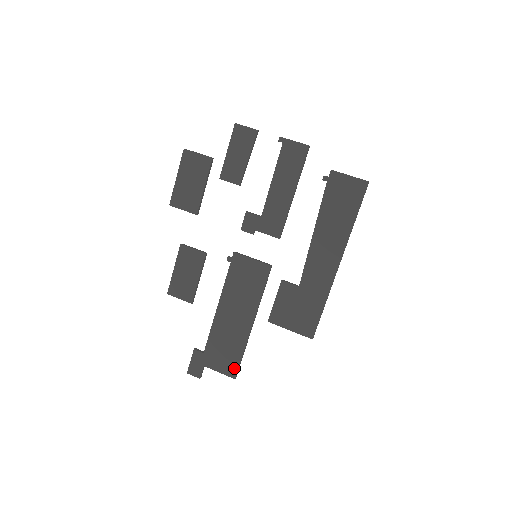
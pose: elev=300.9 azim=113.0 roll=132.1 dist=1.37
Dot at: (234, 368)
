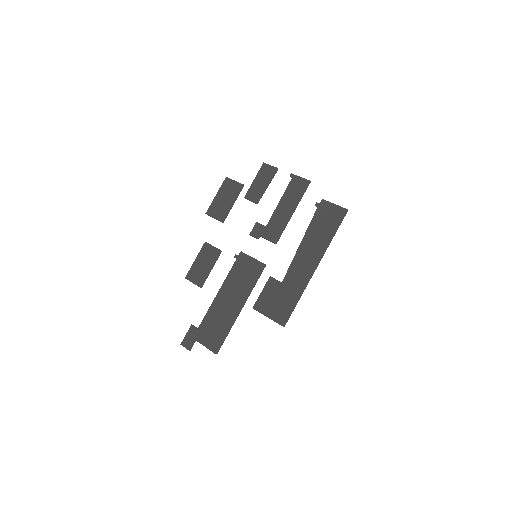
Dot at: (217, 344)
